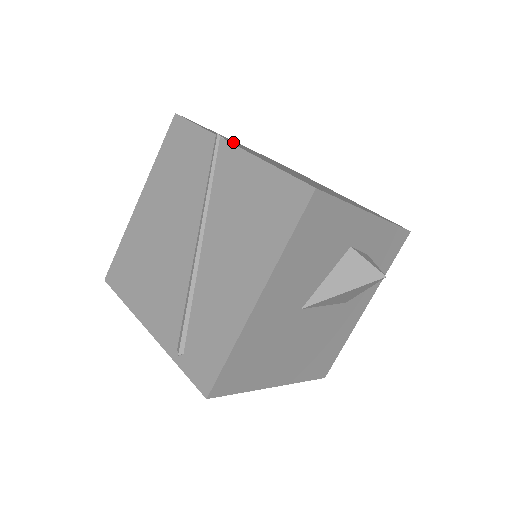
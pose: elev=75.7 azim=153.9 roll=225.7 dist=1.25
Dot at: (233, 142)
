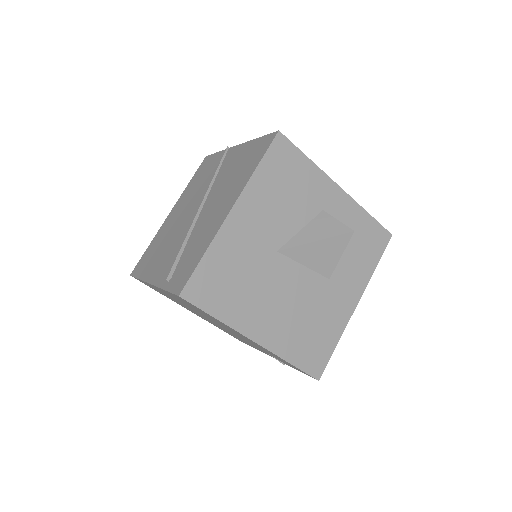
Dot at: occluded
